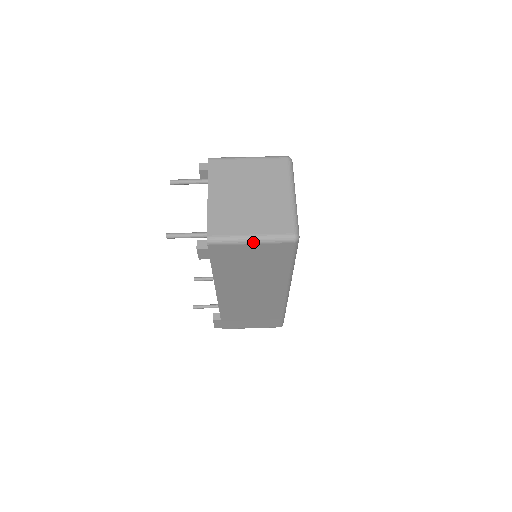
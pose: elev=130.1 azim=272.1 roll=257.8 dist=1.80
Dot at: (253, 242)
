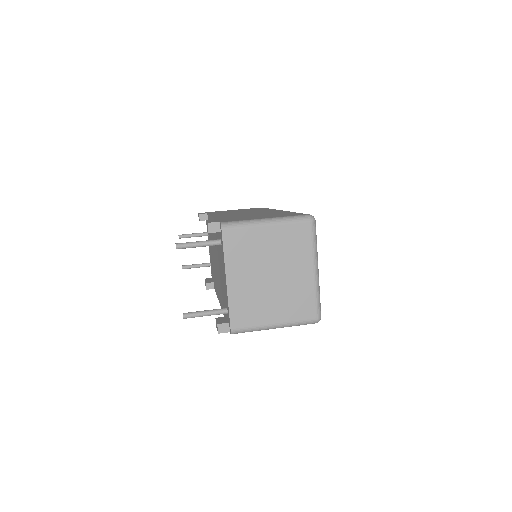
Dot at: occluded
